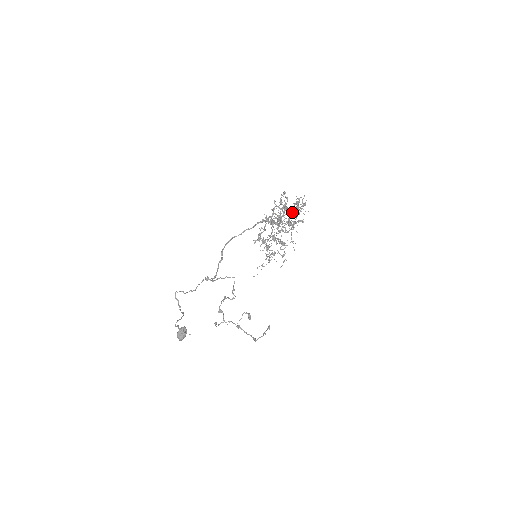
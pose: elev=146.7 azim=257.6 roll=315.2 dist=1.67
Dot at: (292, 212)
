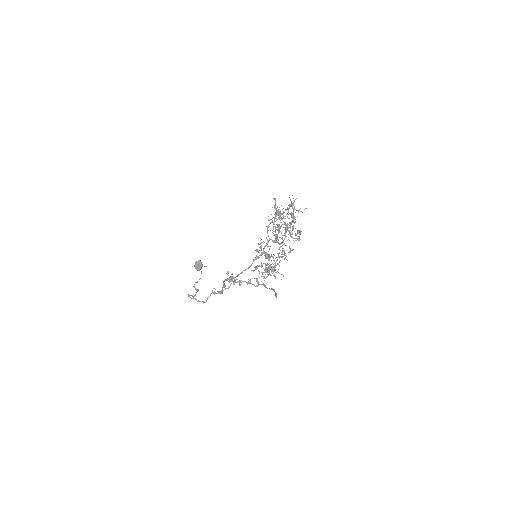
Dot at: occluded
